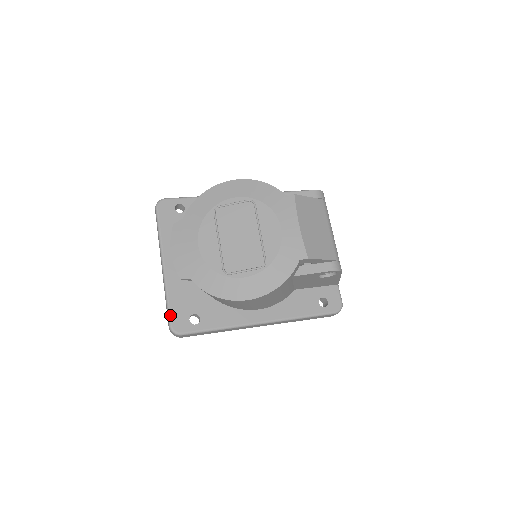
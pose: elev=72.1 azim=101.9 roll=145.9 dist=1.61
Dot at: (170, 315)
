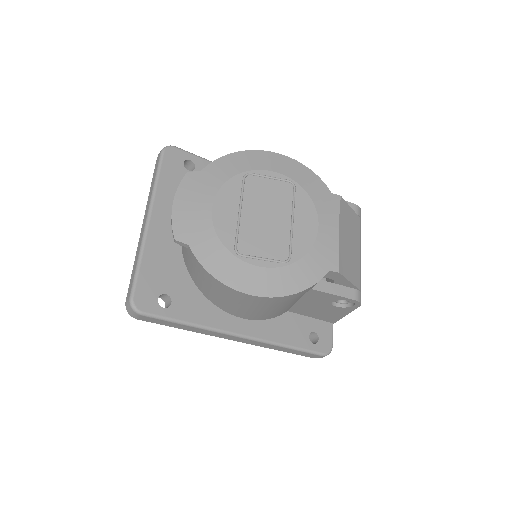
Dot at: (136, 284)
